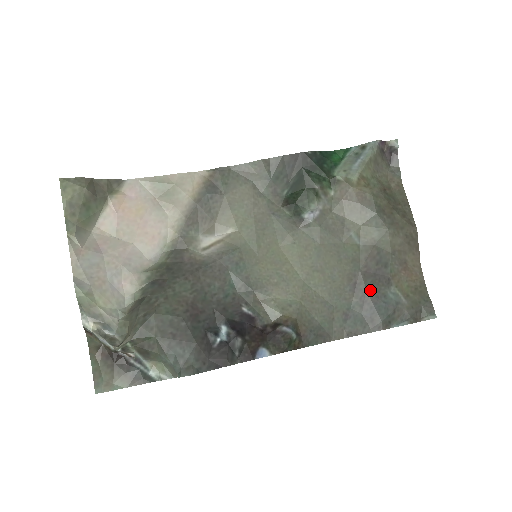
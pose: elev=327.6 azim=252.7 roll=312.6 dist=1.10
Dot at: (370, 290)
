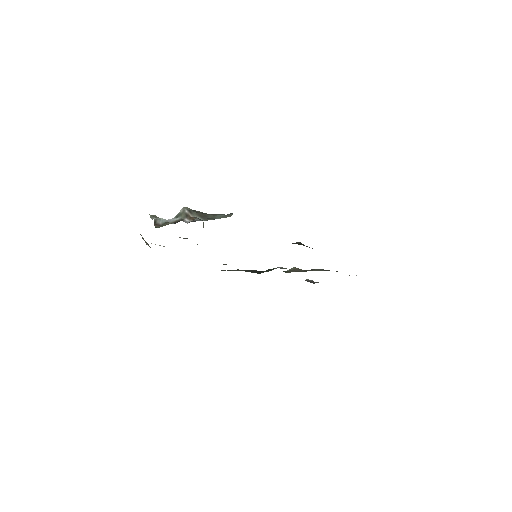
Dot at: occluded
